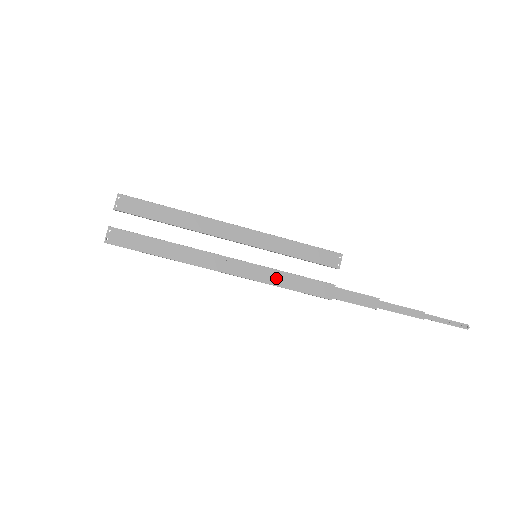
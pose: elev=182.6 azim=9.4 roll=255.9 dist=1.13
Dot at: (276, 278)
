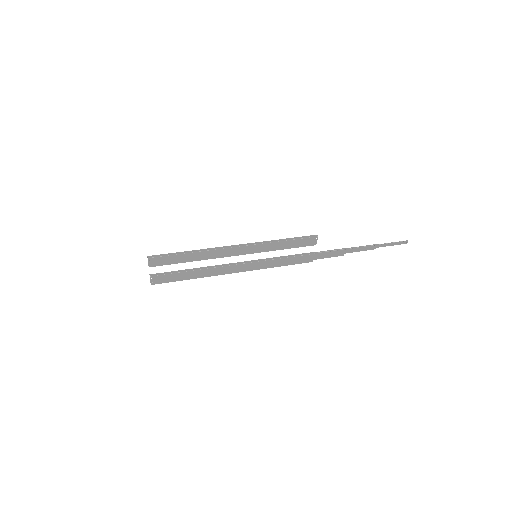
Dot at: (272, 264)
